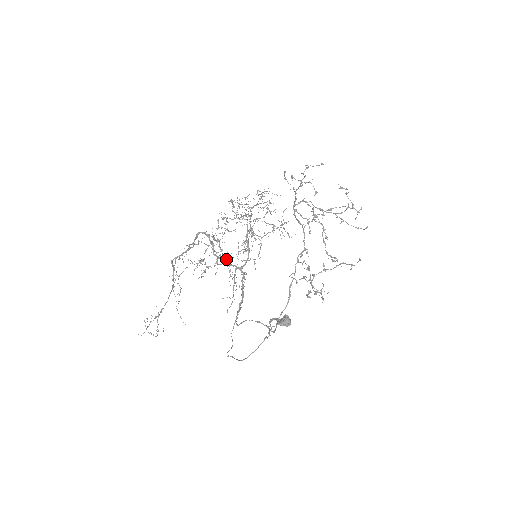
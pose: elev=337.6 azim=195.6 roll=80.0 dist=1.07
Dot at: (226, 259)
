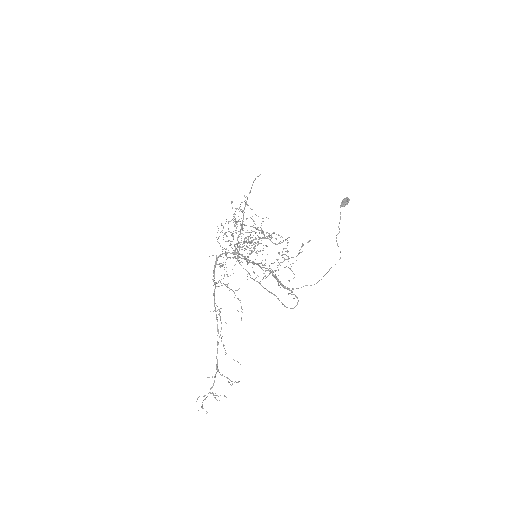
Dot at: occluded
